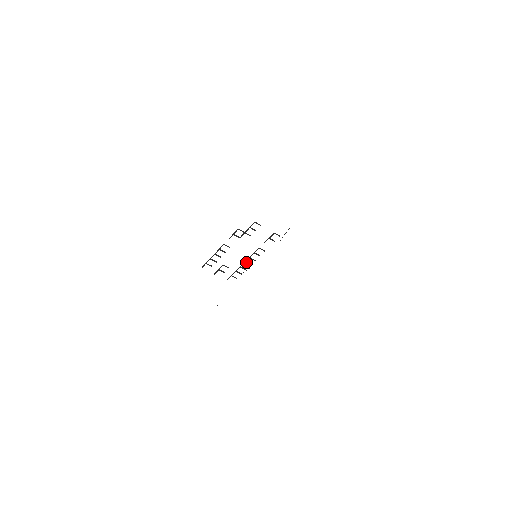
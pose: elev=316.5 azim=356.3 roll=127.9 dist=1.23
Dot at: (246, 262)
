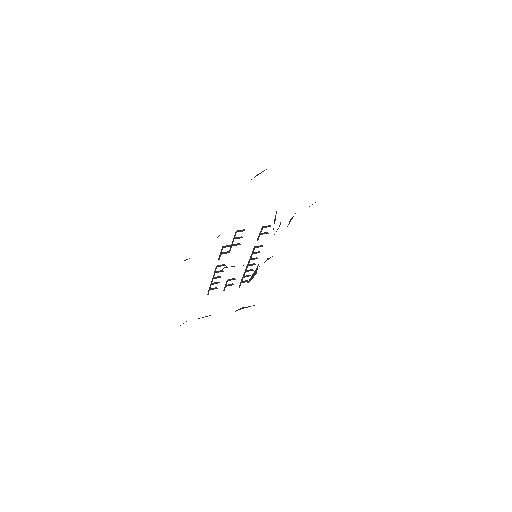
Dot at: (249, 264)
